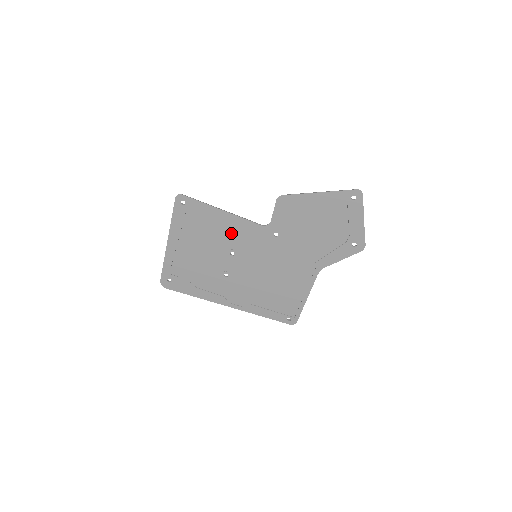
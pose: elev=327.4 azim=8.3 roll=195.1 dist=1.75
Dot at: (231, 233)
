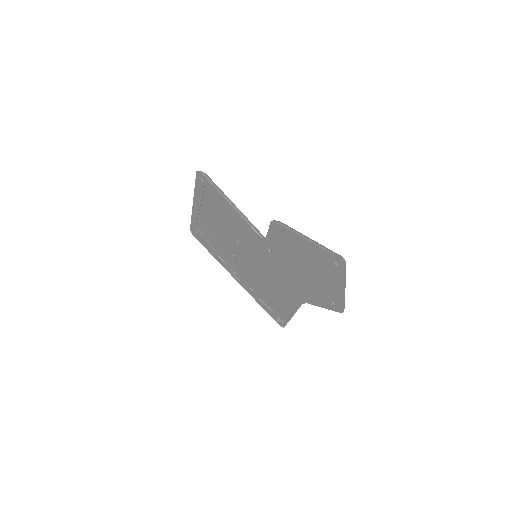
Dot at: (237, 226)
